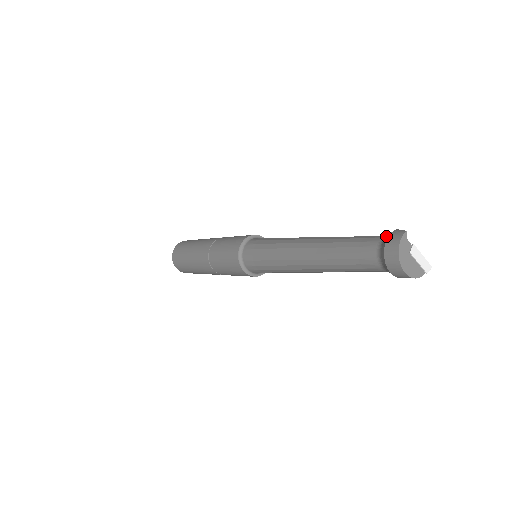
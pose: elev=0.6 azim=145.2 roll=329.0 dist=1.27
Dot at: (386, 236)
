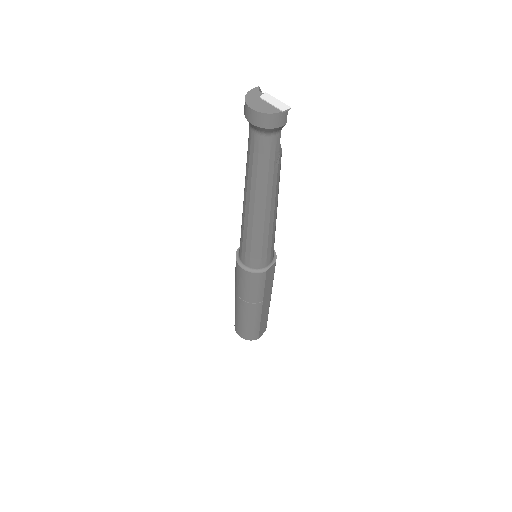
Dot at: occluded
